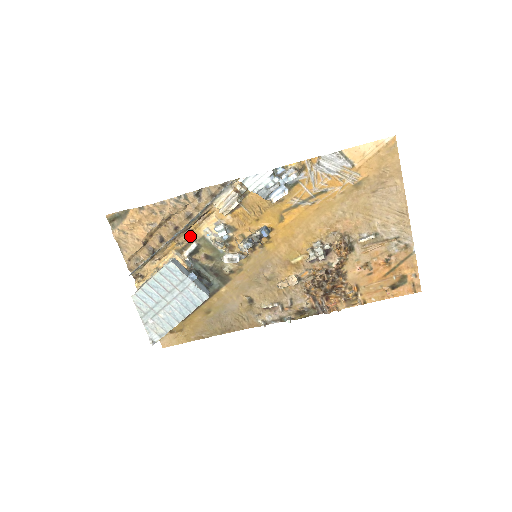
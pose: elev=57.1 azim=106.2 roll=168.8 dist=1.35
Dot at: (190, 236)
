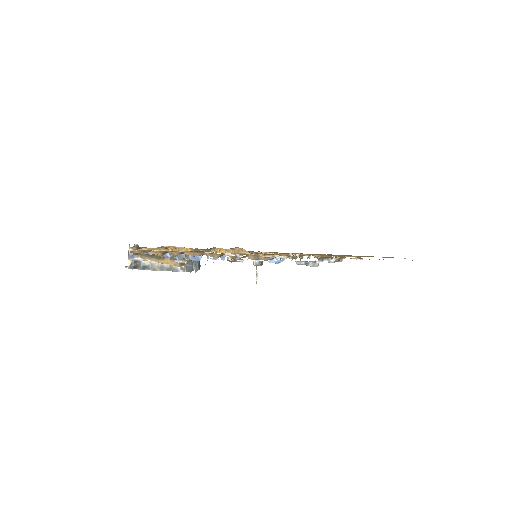
Dot at: occluded
